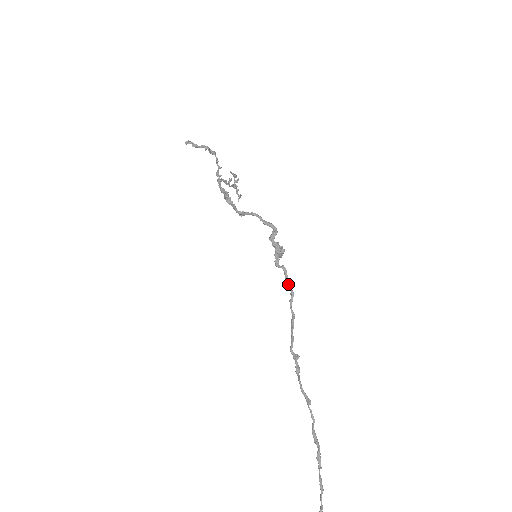
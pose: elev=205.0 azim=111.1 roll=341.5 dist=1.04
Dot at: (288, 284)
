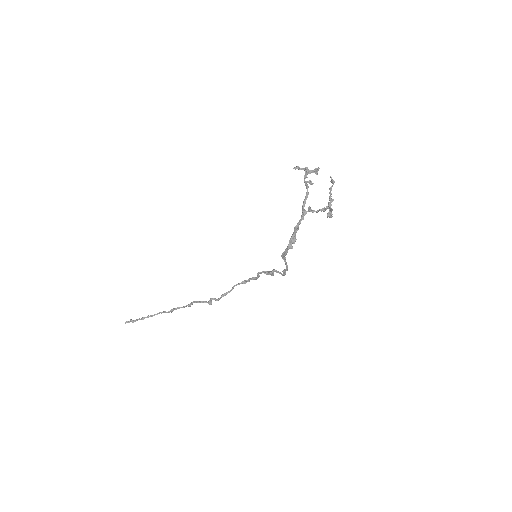
Dot at: (249, 280)
